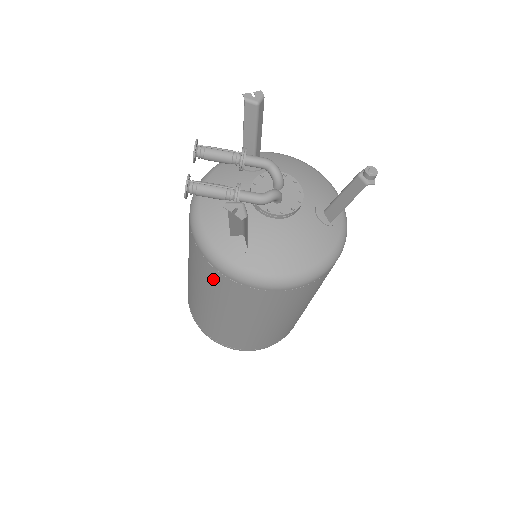
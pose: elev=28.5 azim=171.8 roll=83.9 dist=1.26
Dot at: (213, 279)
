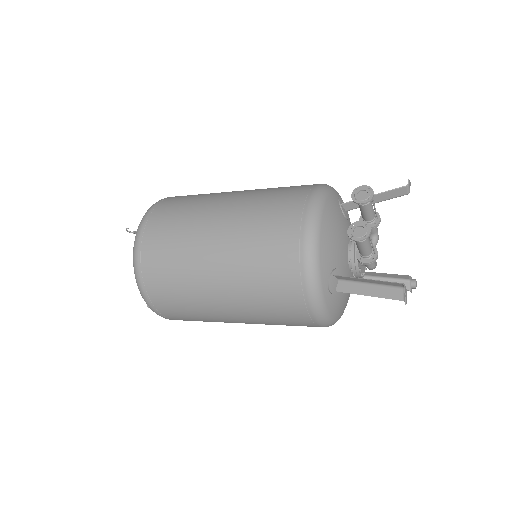
Dot at: (280, 291)
